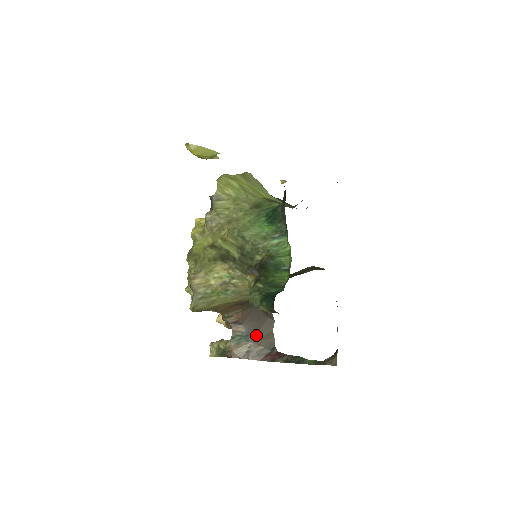
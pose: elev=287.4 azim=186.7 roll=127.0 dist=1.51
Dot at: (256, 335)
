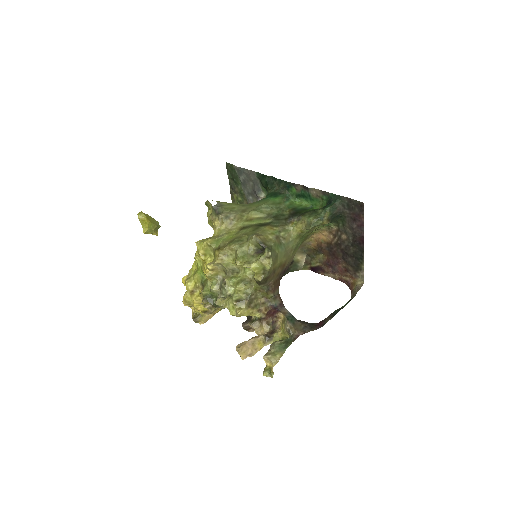
Dot at: occluded
